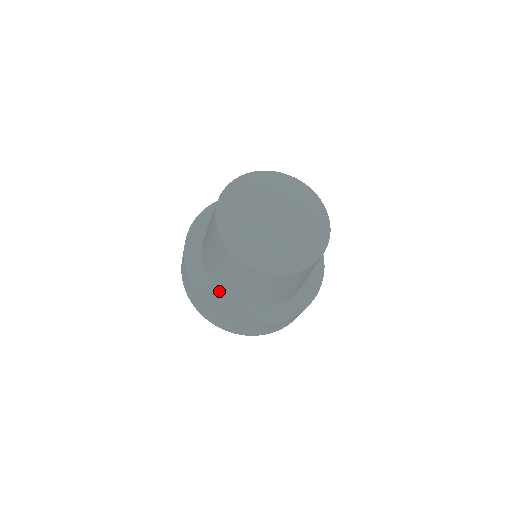
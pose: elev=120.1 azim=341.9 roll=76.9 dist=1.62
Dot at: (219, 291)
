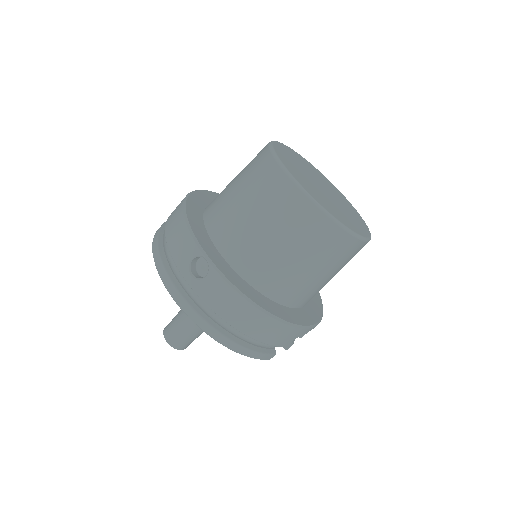
Dot at: (207, 234)
